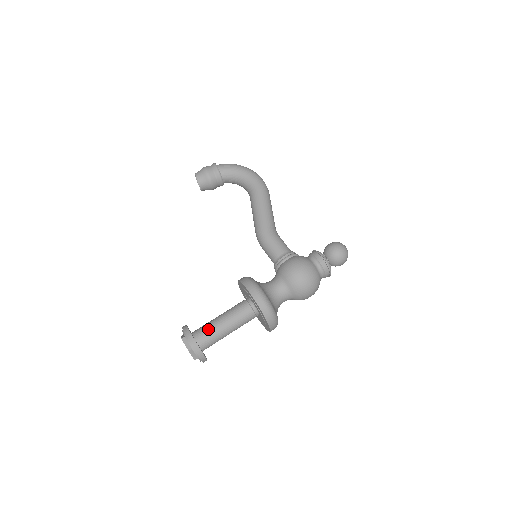
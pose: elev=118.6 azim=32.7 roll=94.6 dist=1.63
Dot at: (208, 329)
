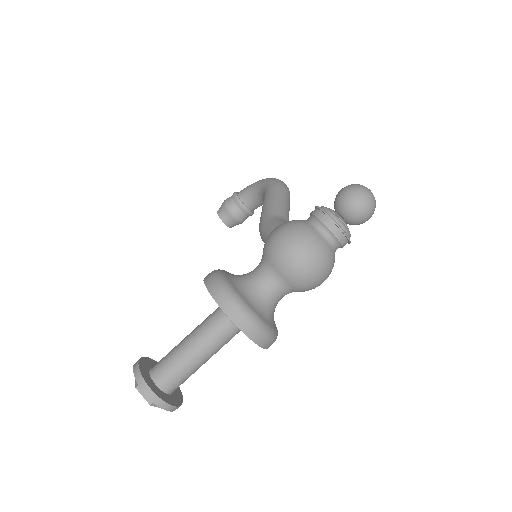
Dot at: (167, 354)
